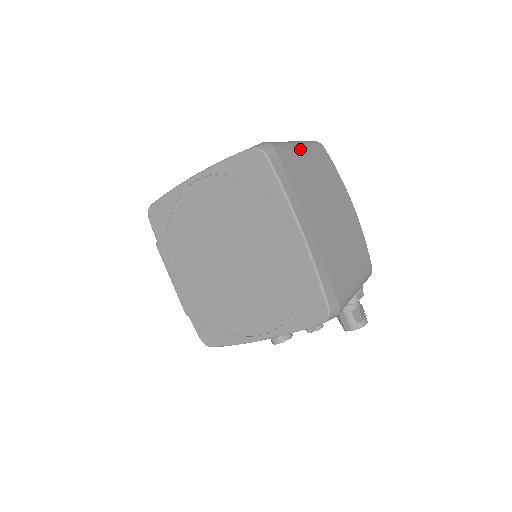
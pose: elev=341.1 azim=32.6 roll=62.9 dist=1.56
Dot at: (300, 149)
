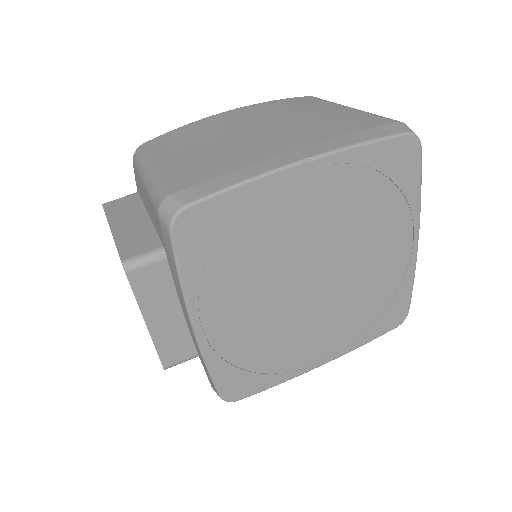
Dot at: occluded
